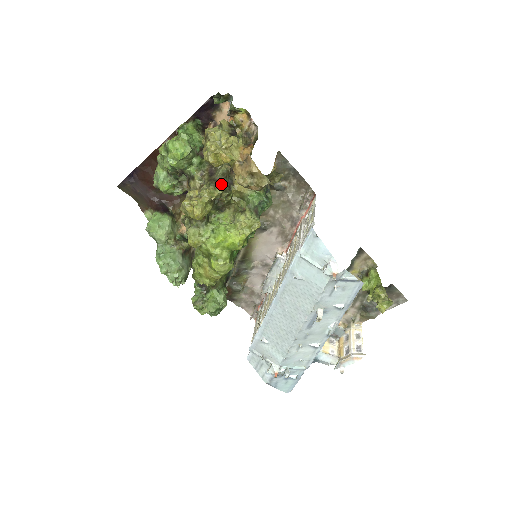
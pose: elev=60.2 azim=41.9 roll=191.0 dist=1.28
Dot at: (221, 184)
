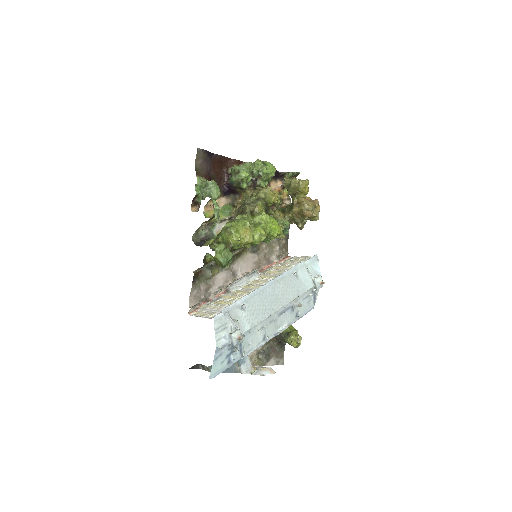
Dot at: occluded
